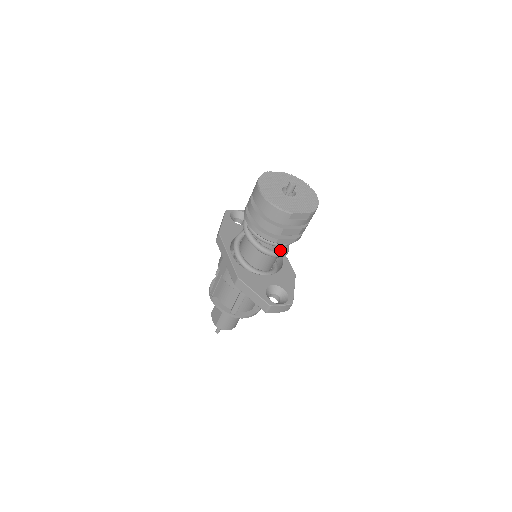
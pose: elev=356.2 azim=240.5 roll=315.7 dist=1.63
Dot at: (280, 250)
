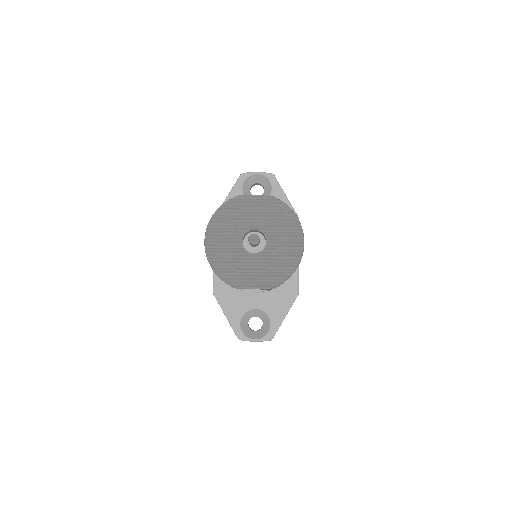
Dot at: occluded
